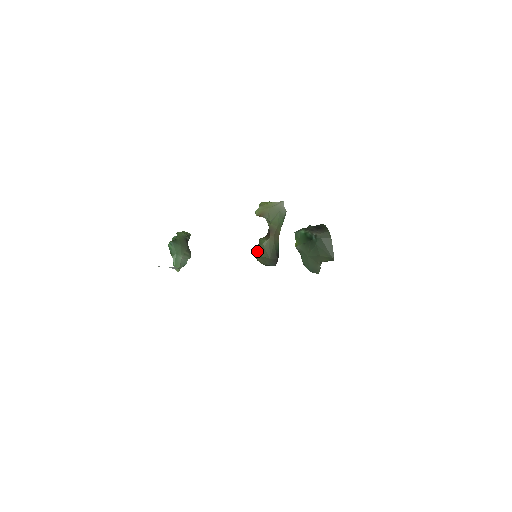
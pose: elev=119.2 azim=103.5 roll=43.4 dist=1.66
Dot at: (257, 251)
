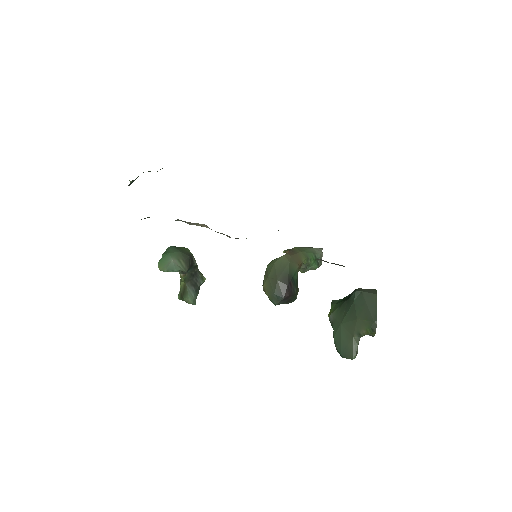
Dot at: (265, 271)
